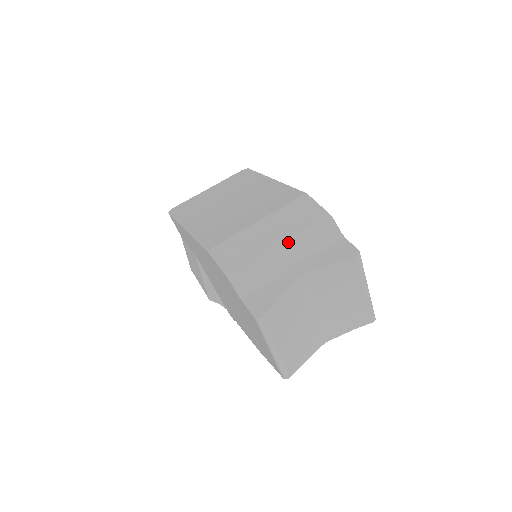
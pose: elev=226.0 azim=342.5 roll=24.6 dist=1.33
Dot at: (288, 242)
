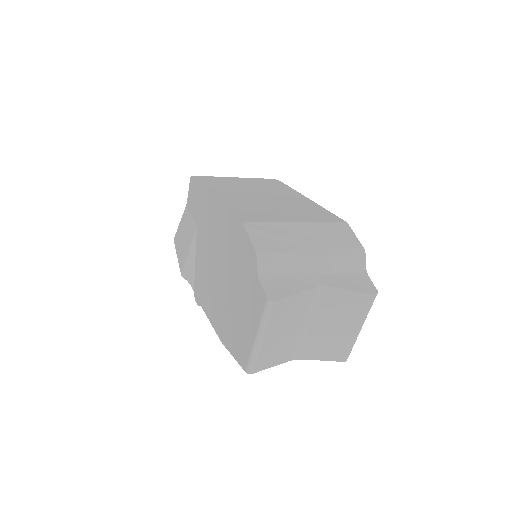
Dot at: (320, 252)
